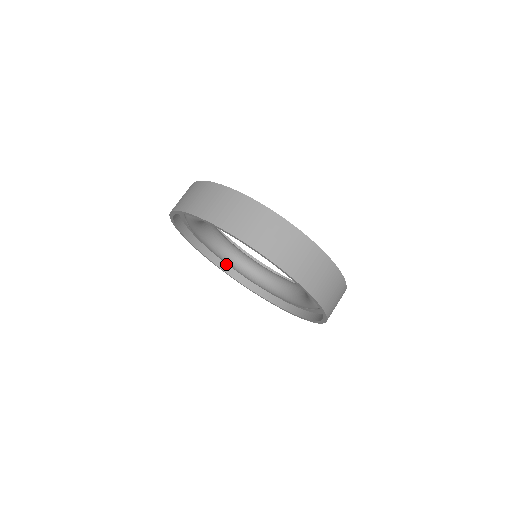
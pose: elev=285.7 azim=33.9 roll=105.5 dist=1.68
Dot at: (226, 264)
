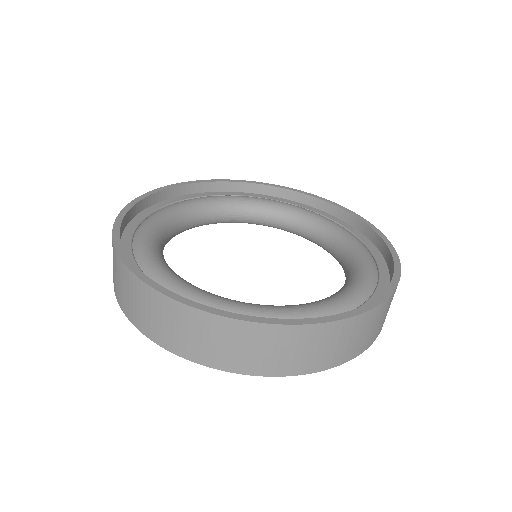
Dot at: occluded
